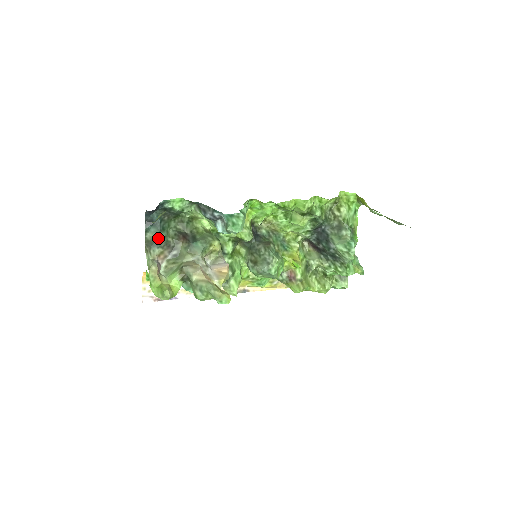
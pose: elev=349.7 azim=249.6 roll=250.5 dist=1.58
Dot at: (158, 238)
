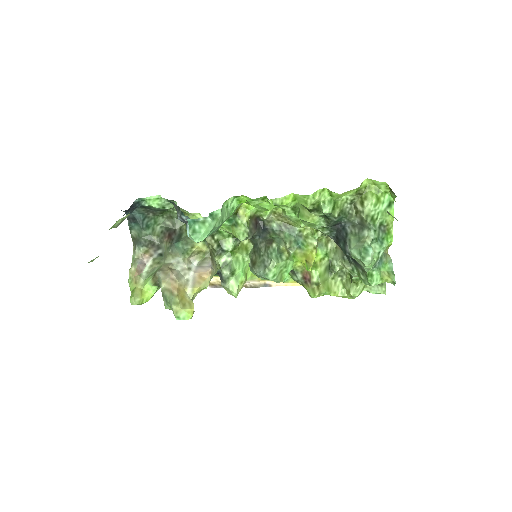
Dot at: (141, 236)
